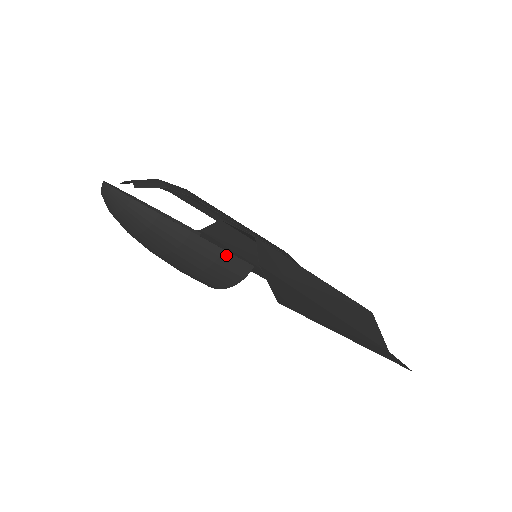
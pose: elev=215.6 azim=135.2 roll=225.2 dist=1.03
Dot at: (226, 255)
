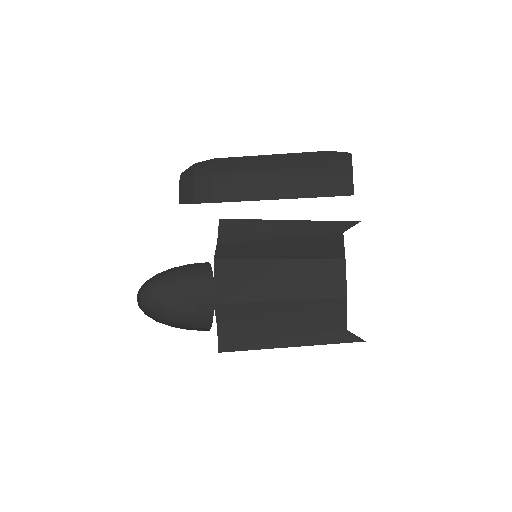
Dot at: occluded
